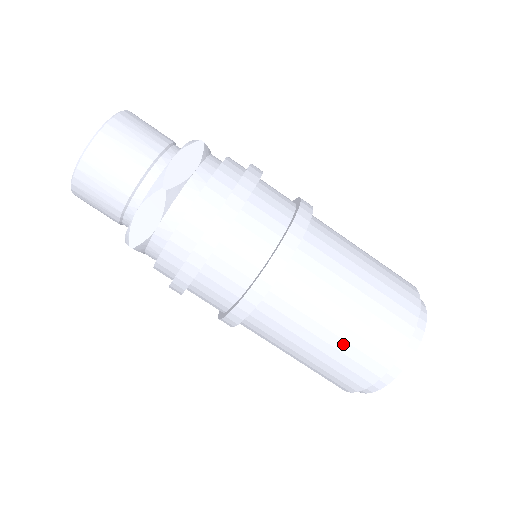
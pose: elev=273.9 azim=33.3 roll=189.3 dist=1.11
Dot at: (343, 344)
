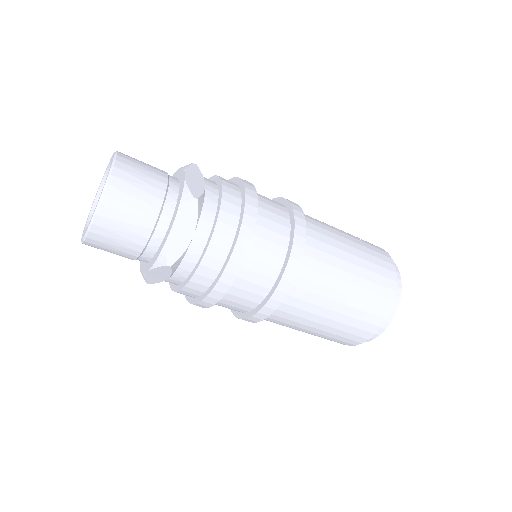
Dot at: (327, 333)
